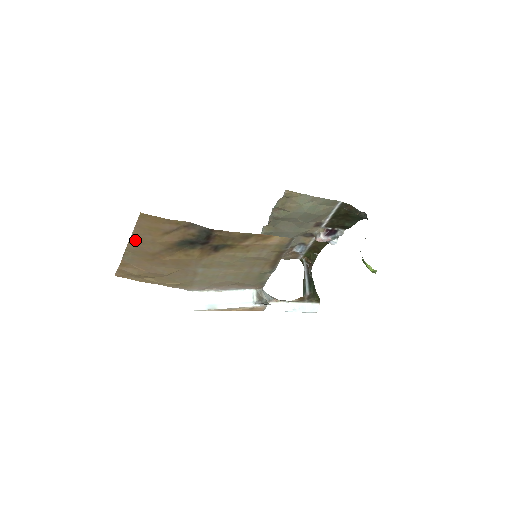
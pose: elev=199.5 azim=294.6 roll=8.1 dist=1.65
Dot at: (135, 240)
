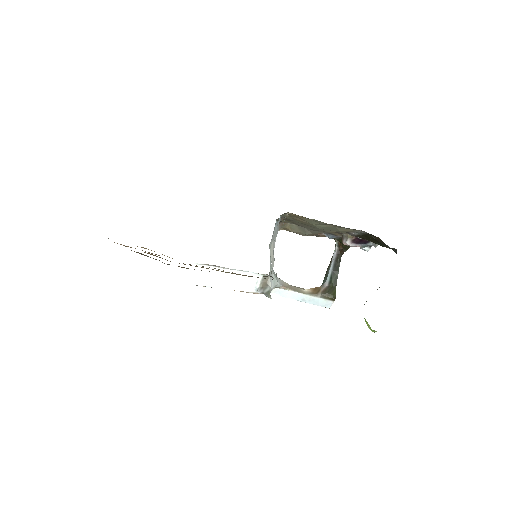
Dot at: occluded
